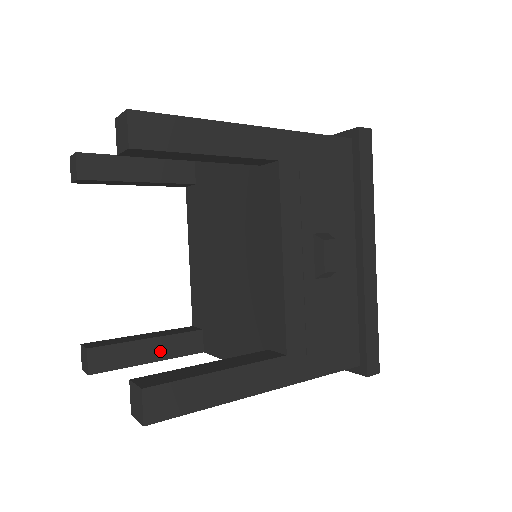
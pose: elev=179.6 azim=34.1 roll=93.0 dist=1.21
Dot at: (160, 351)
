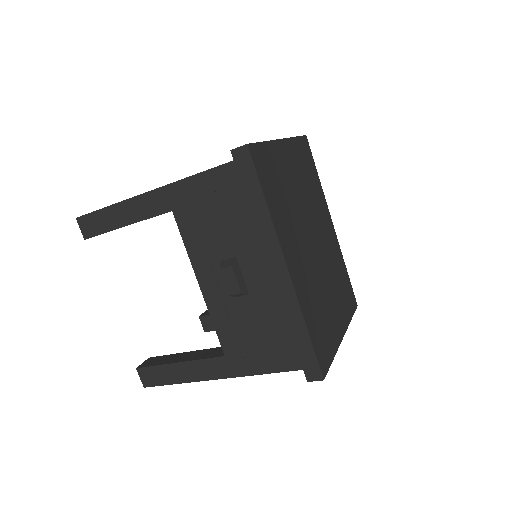
Dot at: occluded
